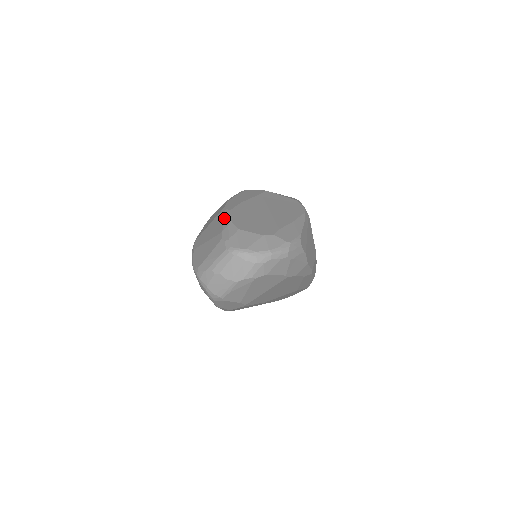
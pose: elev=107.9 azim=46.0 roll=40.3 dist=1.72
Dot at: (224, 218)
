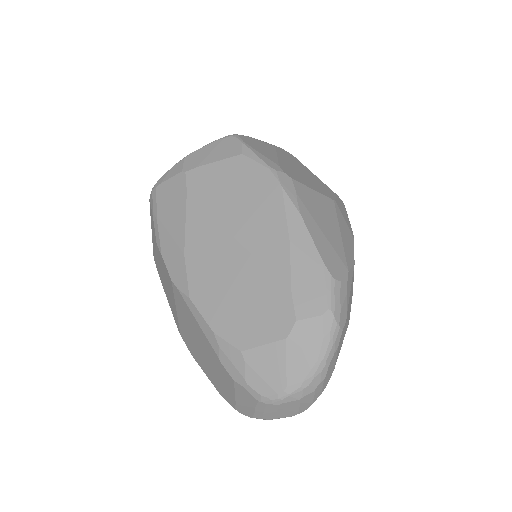
Dot at: (196, 322)
